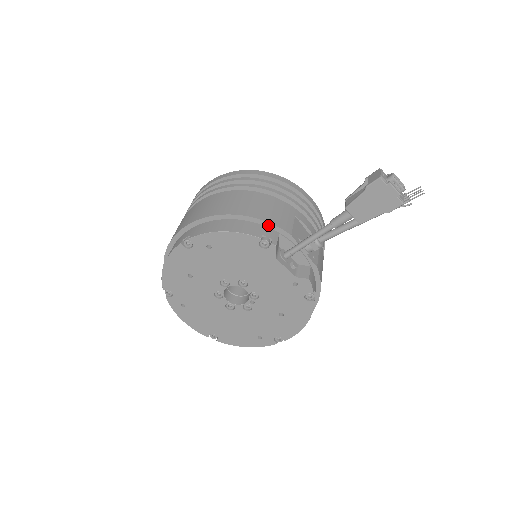
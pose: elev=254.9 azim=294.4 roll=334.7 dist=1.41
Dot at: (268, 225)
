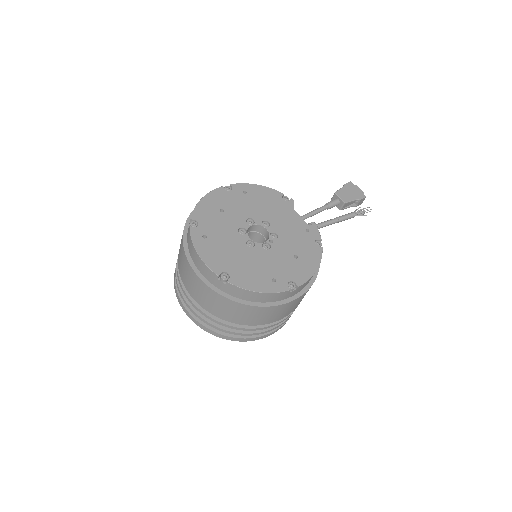
Dot at: occluded
